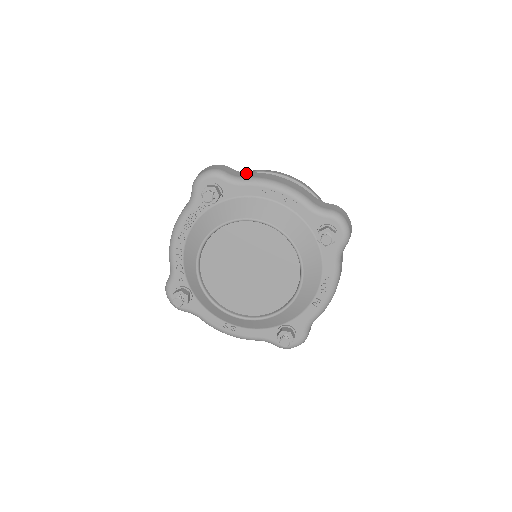
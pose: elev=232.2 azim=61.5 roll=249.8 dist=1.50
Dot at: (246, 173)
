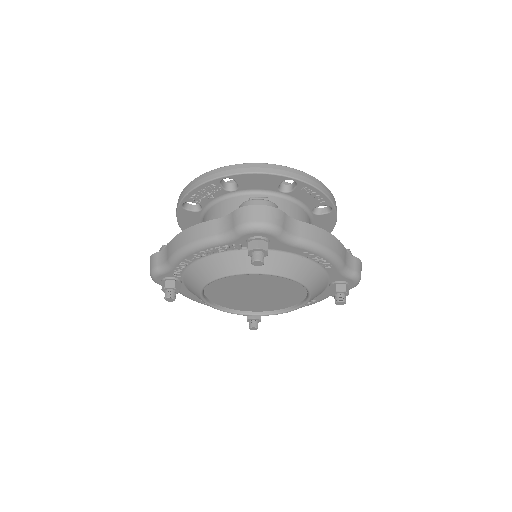
Dot at: (299, 224)
